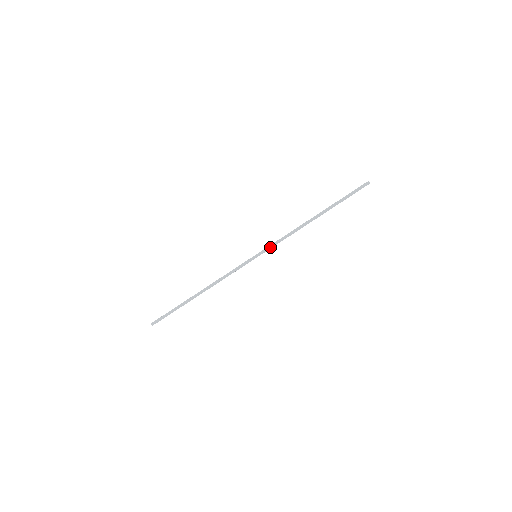
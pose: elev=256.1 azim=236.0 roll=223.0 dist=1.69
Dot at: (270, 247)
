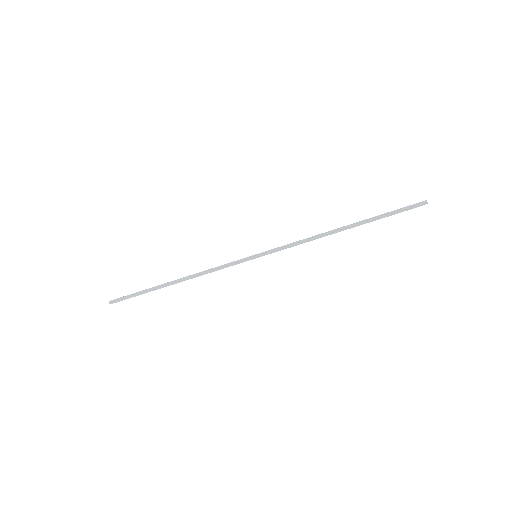
Dot at: (276, 250)
